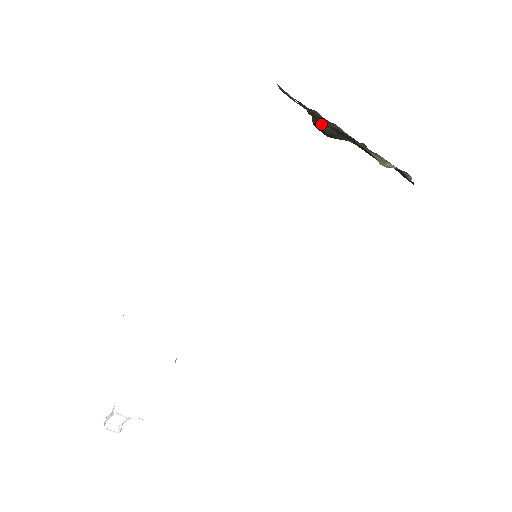
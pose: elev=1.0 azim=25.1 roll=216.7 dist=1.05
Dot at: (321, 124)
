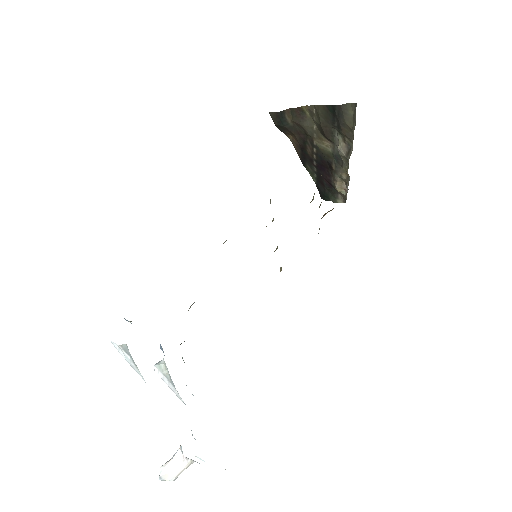
Dot at: (294, 121)
